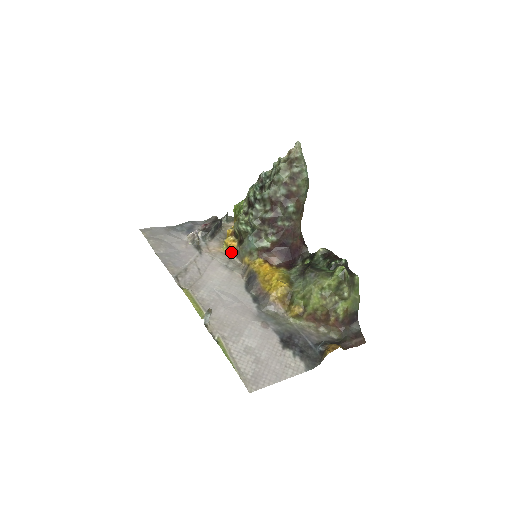
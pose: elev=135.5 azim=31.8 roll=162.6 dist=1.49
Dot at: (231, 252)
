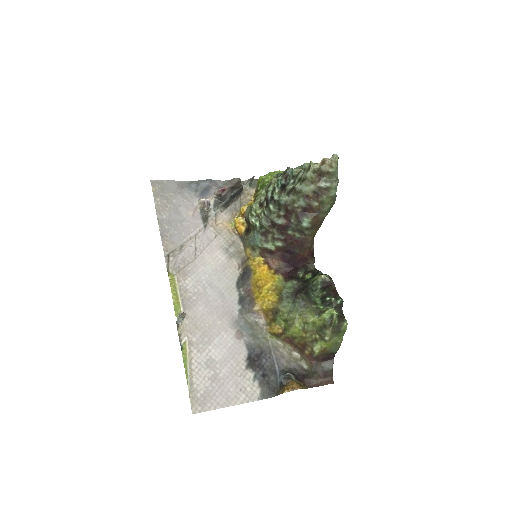
Dot at: (238, 233)
